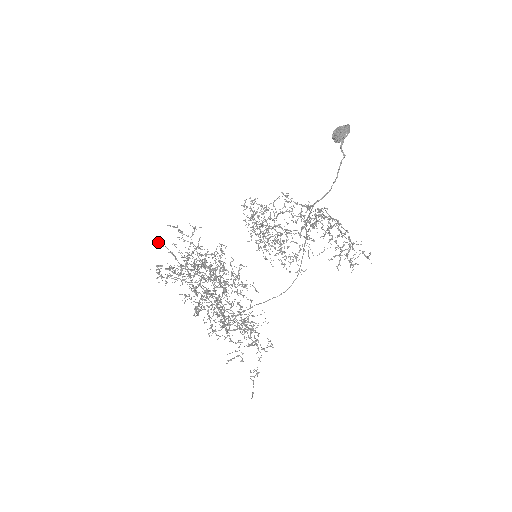
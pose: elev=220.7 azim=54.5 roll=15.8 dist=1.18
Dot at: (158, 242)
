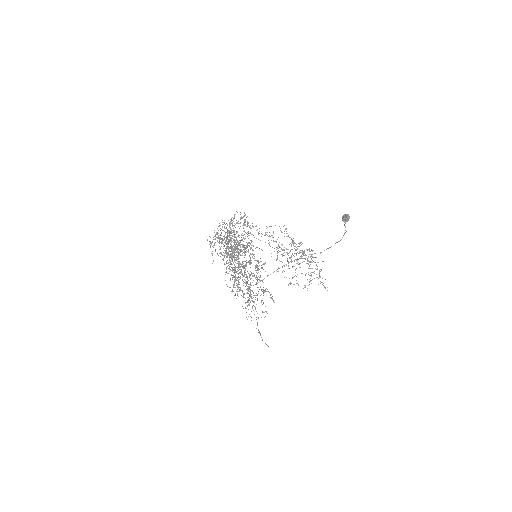
Dot at: occluded
